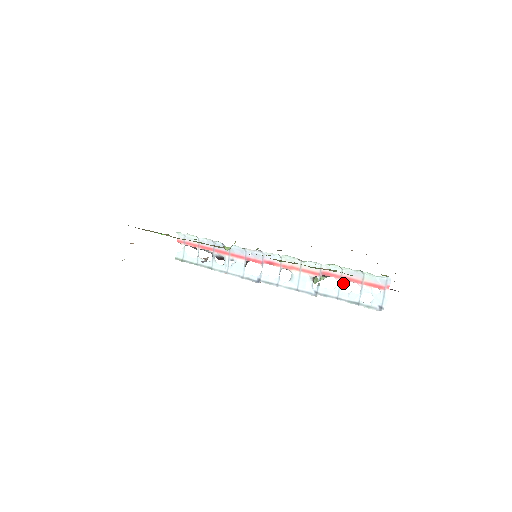
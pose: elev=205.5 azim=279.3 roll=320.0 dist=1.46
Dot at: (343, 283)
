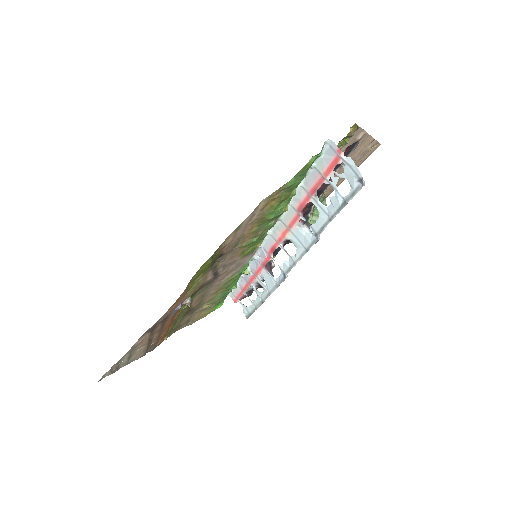
Dot at: (317, 199)
